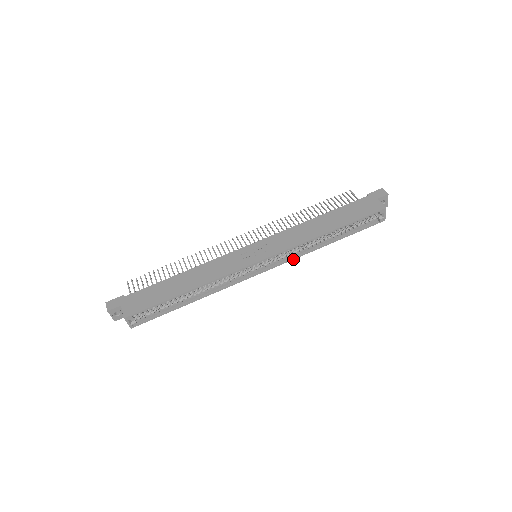
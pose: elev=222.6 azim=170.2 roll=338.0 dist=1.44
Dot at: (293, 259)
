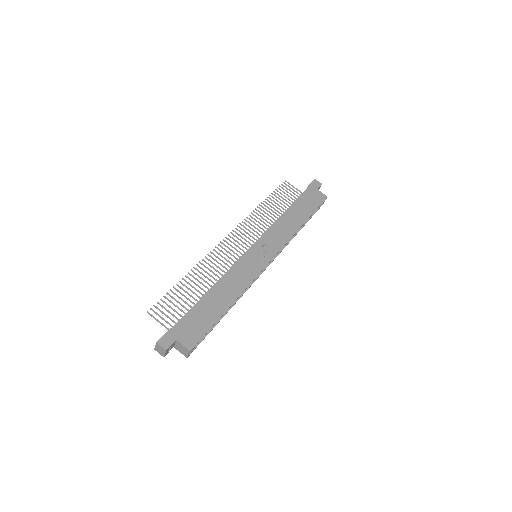
Dot at: occluded
